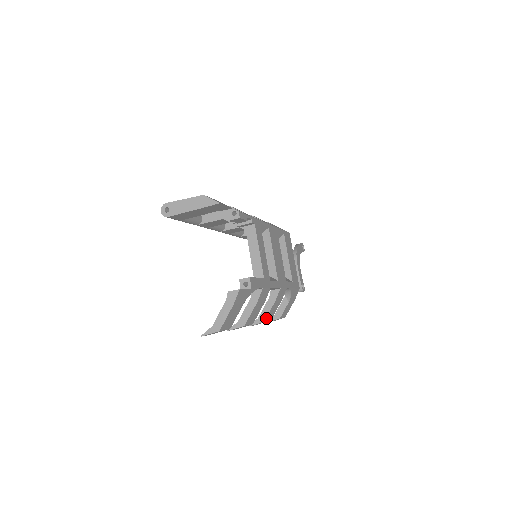
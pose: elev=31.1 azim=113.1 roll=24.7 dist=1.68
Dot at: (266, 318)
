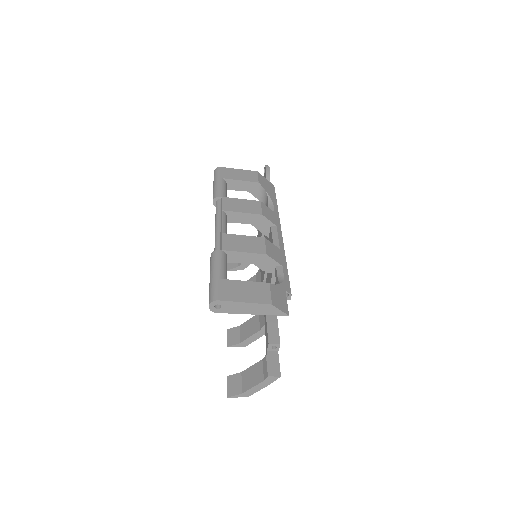
Dot at: occluded
